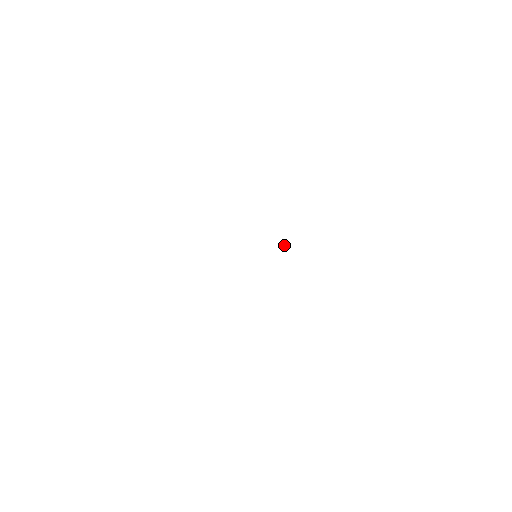
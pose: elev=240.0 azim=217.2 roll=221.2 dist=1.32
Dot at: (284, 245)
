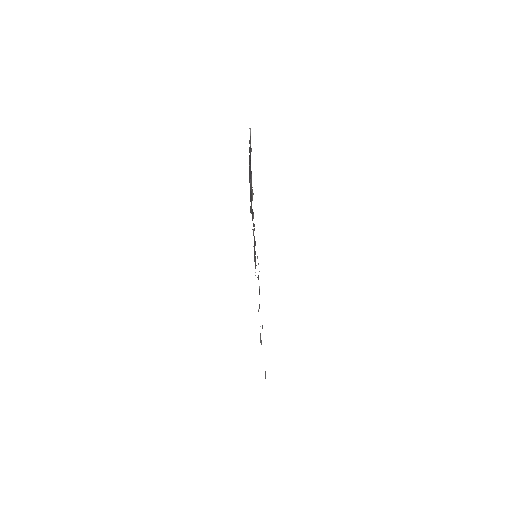
Dot at: occluded
